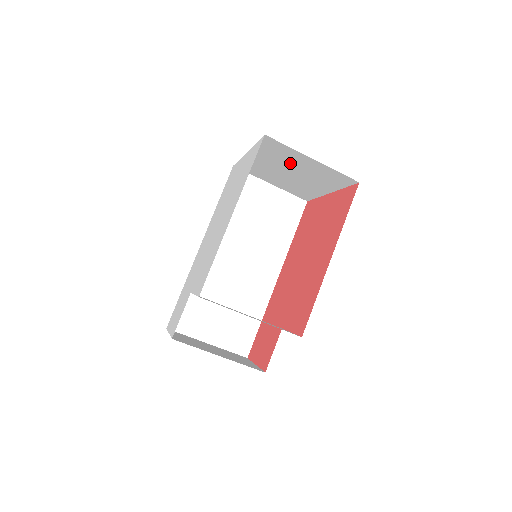
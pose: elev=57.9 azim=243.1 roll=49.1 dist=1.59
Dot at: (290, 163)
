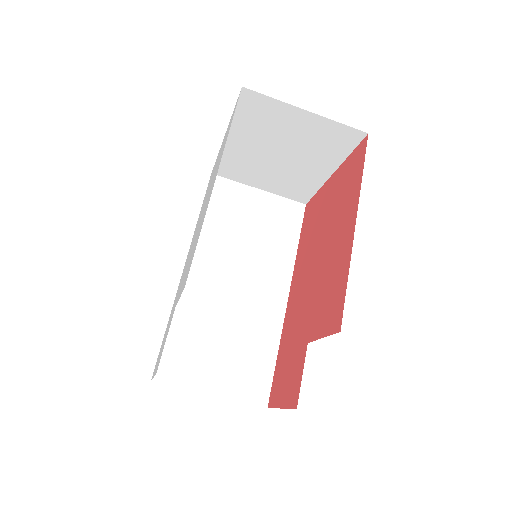
Dot at: (278, 134)
